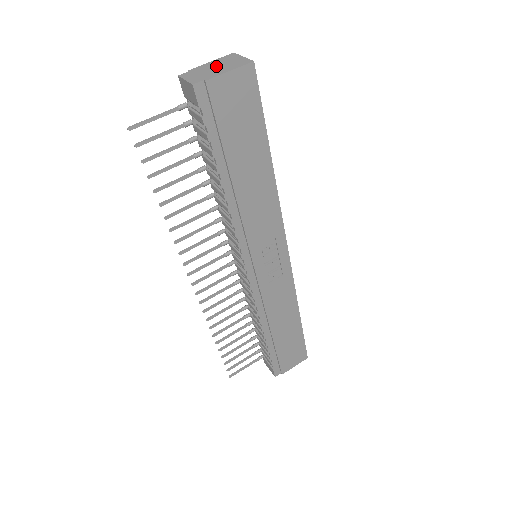
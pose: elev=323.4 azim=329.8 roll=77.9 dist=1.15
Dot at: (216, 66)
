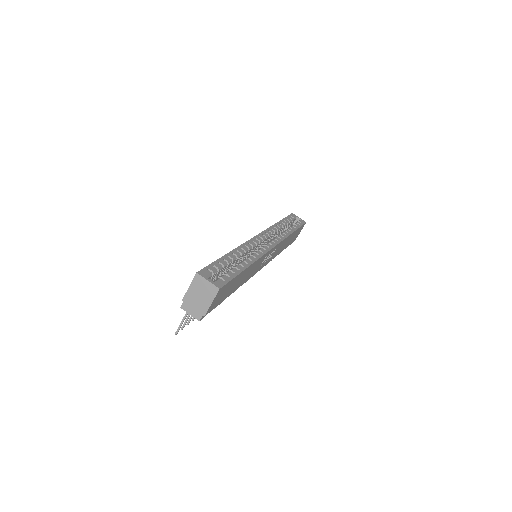
Dot at: (198, 296)
